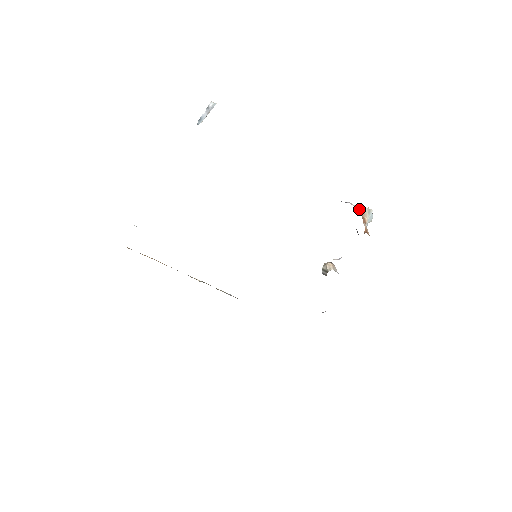
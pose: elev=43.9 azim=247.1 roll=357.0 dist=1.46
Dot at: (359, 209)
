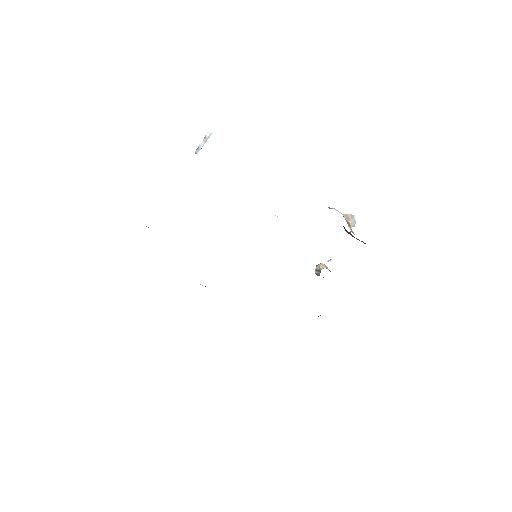
Dot at: (343, 215)
